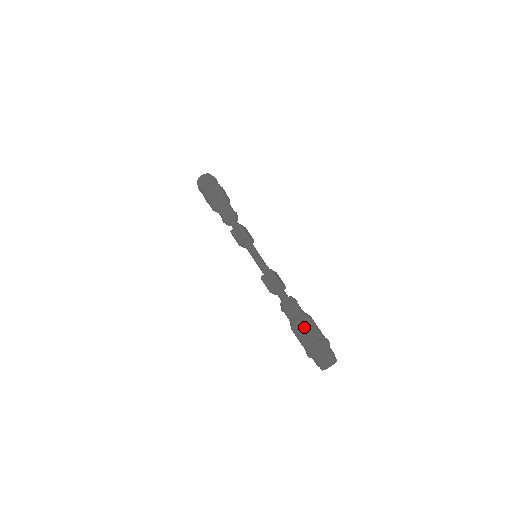
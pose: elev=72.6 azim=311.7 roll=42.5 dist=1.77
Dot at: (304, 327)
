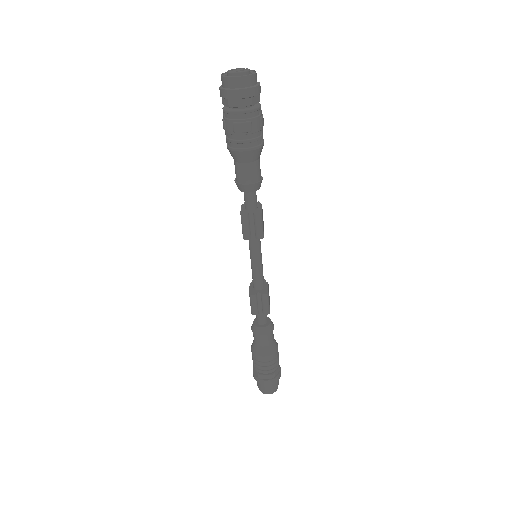
Dot at: (268, 363)
